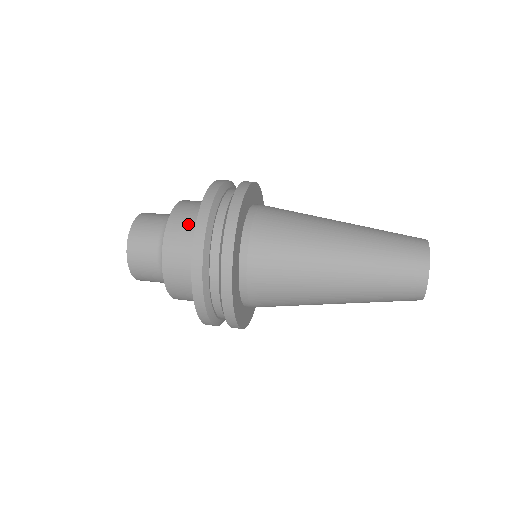
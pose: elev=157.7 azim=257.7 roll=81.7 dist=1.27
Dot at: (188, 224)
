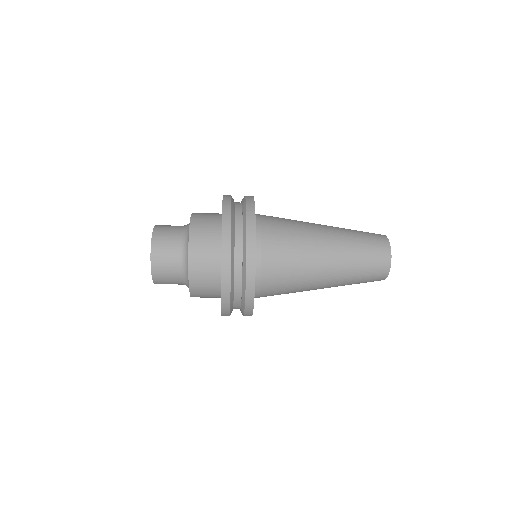
Dot at: (208, 224)
